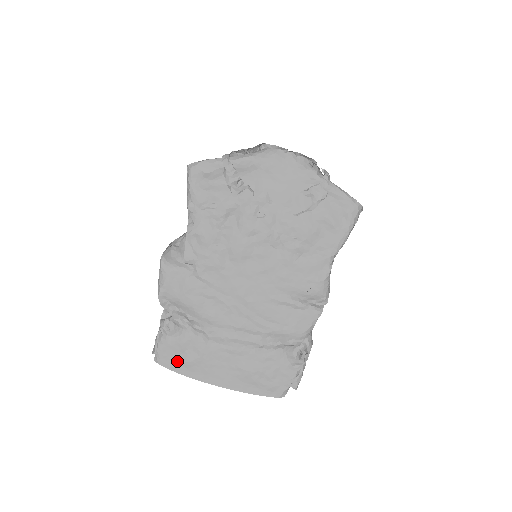
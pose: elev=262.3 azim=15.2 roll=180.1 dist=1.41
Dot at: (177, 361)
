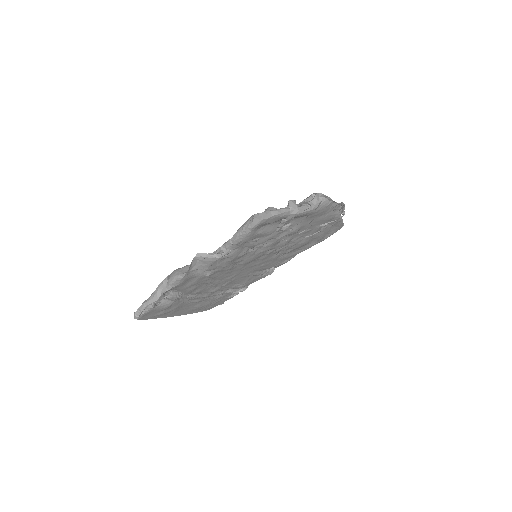
Dot at: (154, 315)
